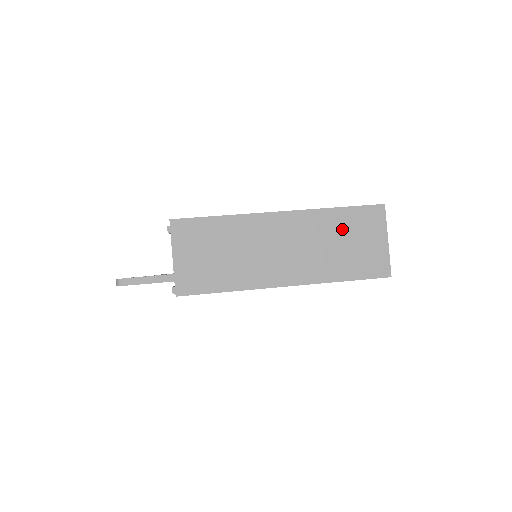
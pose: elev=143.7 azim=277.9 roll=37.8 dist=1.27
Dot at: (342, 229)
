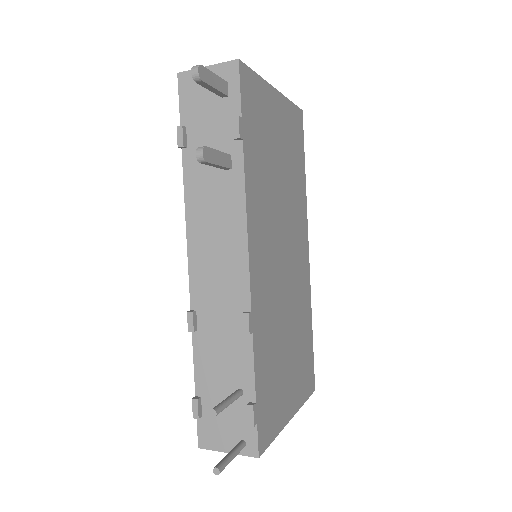
Dot at: occluded
